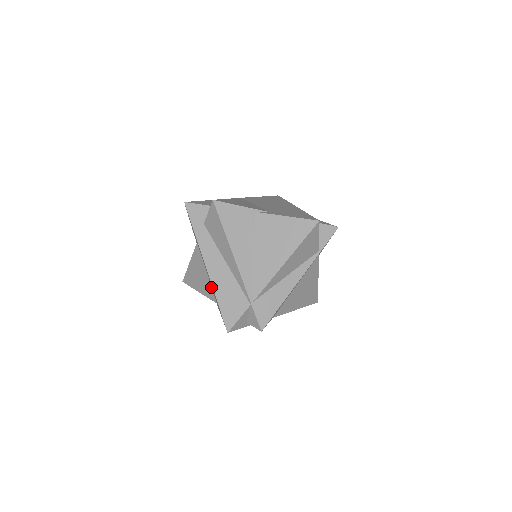
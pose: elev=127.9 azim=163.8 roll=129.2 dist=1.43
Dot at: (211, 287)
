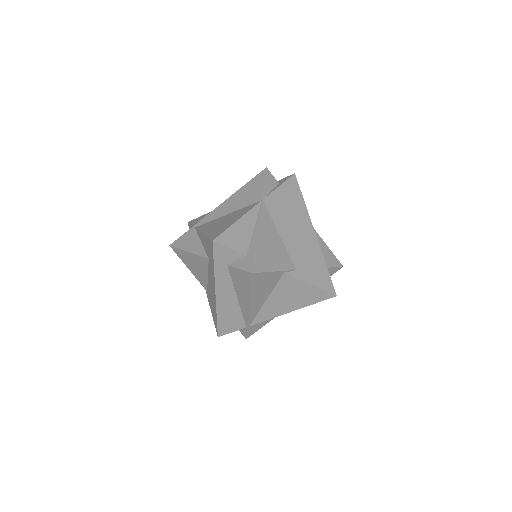
Dot at: (207, 283)
